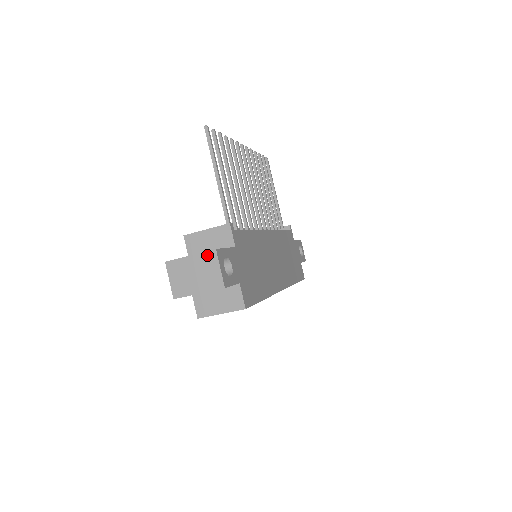
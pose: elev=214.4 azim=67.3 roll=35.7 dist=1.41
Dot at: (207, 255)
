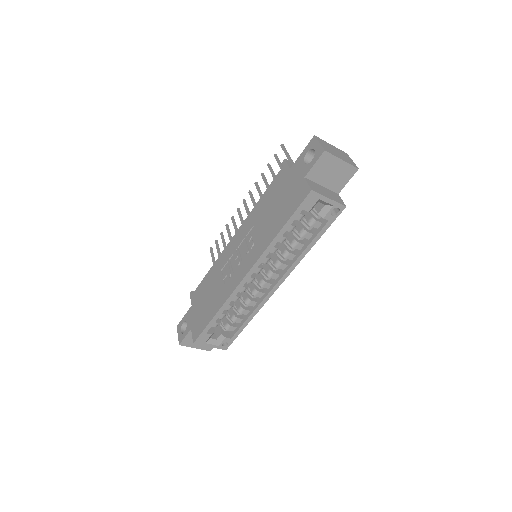
Dot at: (343, 152)
